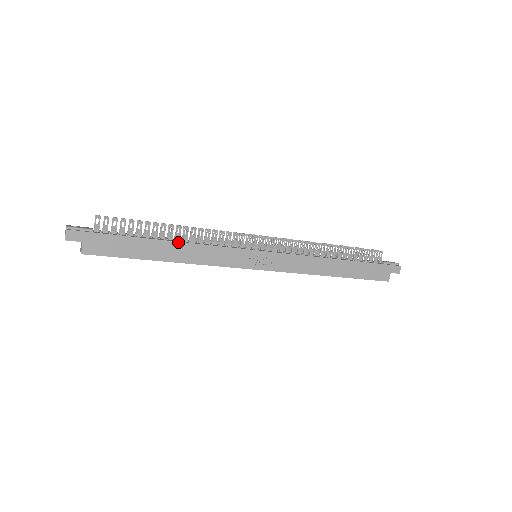
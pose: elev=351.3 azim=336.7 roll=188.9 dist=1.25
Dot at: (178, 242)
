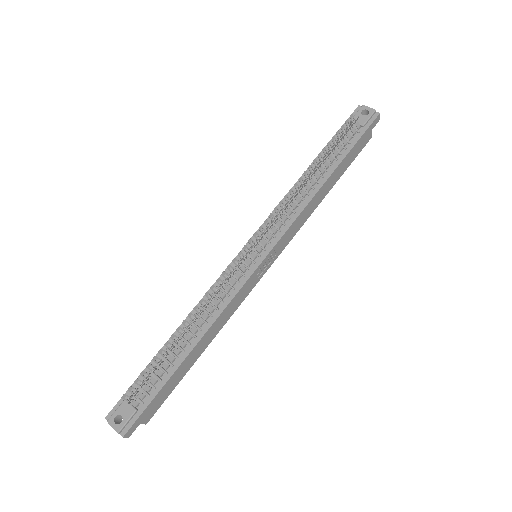
Dot at: (201, 338)
